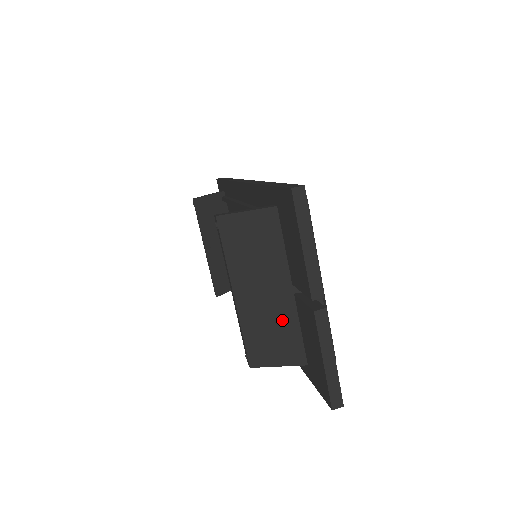
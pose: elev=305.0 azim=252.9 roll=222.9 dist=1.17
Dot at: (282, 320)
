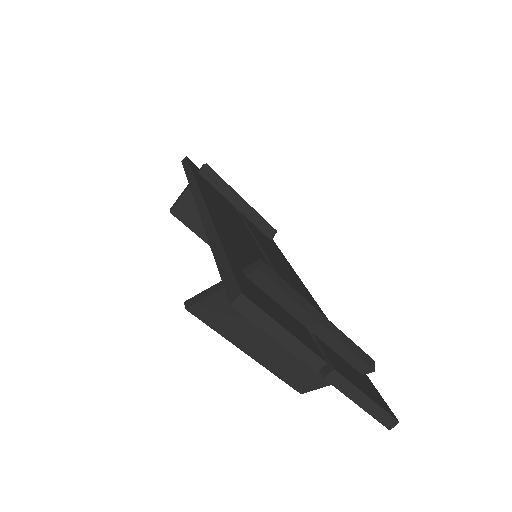
Dot at: occluded
